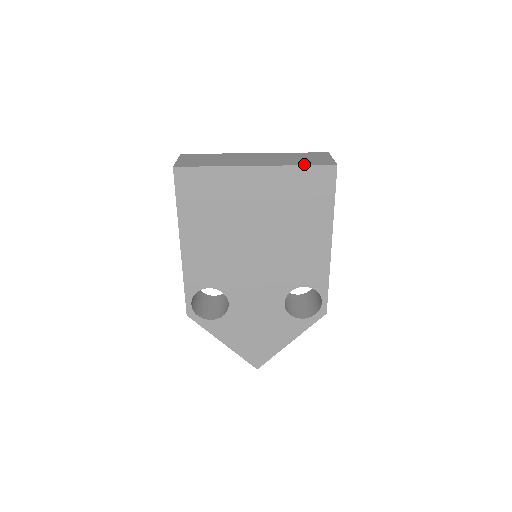
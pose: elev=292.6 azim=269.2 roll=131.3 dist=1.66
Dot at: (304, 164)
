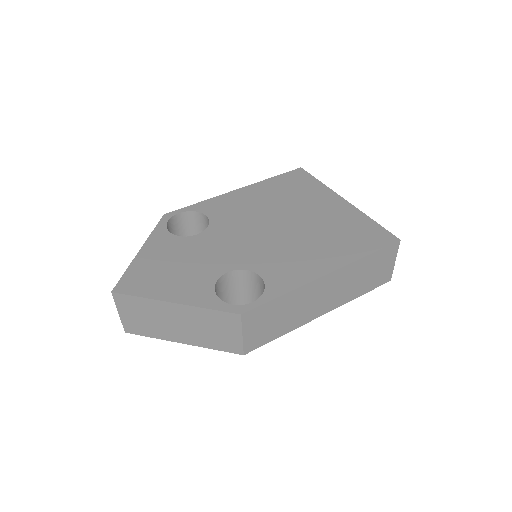
Dot at: (377, 225)
